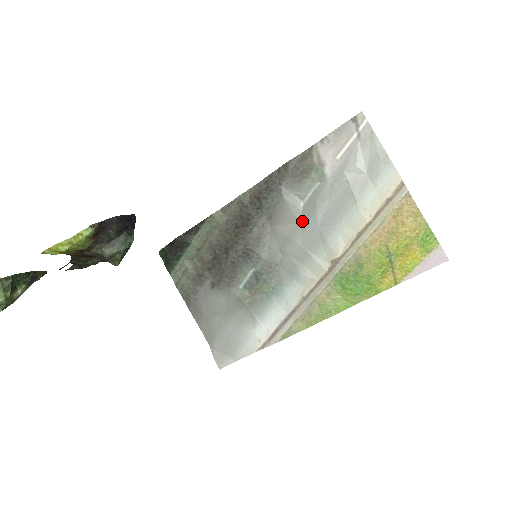
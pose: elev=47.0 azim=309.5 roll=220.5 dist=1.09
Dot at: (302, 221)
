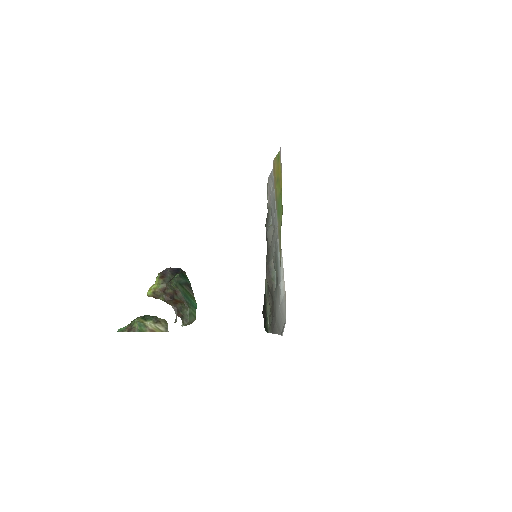
Dot at: (273, 228)
